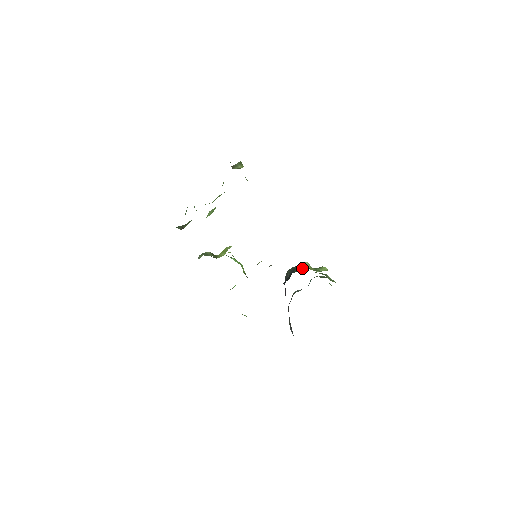
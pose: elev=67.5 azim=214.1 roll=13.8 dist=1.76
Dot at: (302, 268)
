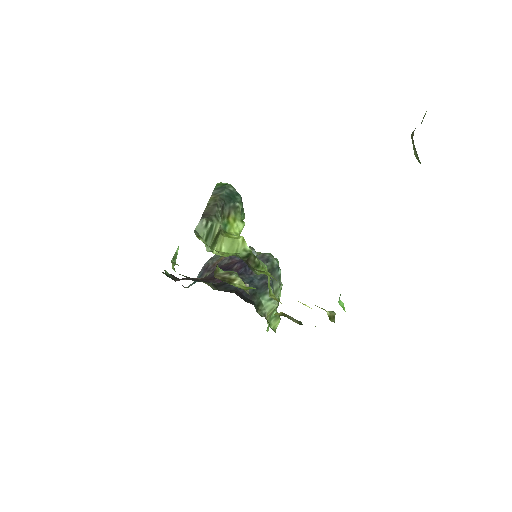
Dot at: (266, 306)
